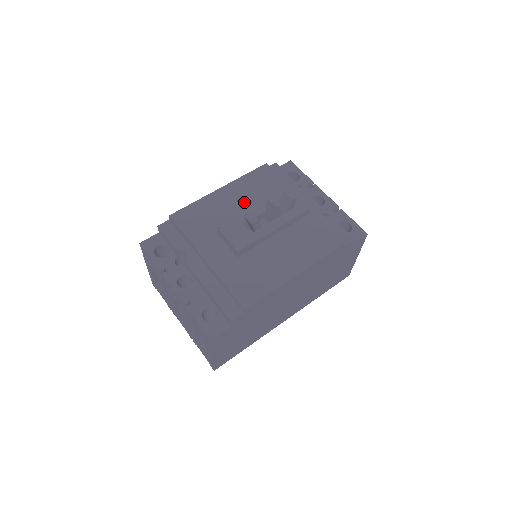
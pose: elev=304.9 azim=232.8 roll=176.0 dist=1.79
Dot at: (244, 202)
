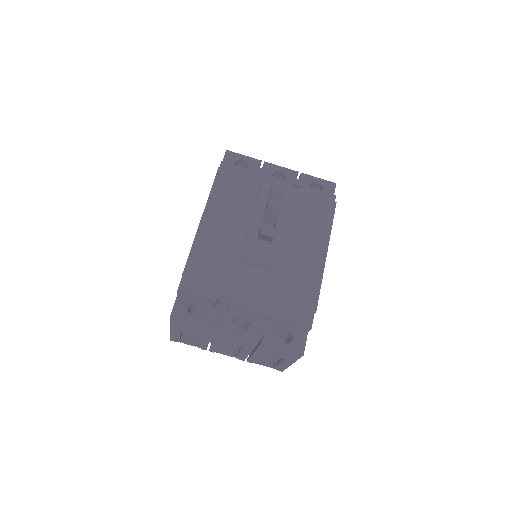
Dot at: (234, 217)
